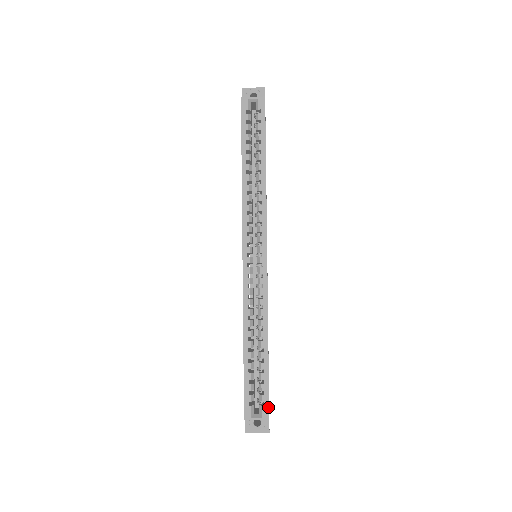
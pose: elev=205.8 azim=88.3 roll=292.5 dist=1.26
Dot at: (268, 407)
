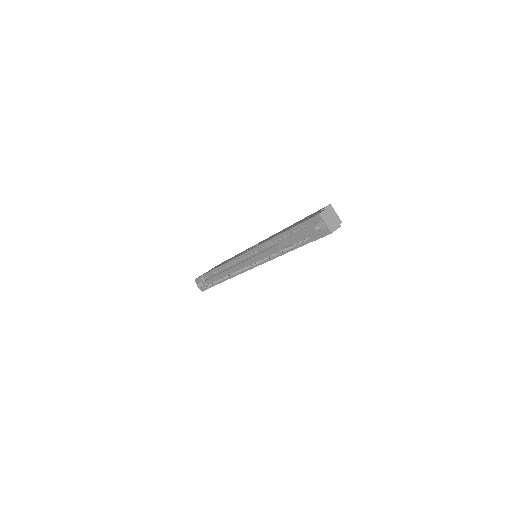
Dot at: occluded
